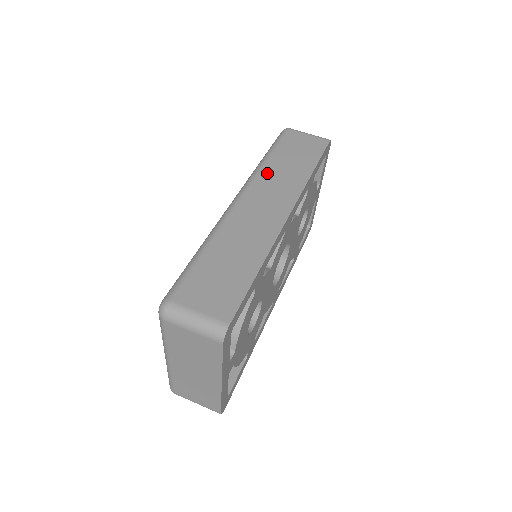
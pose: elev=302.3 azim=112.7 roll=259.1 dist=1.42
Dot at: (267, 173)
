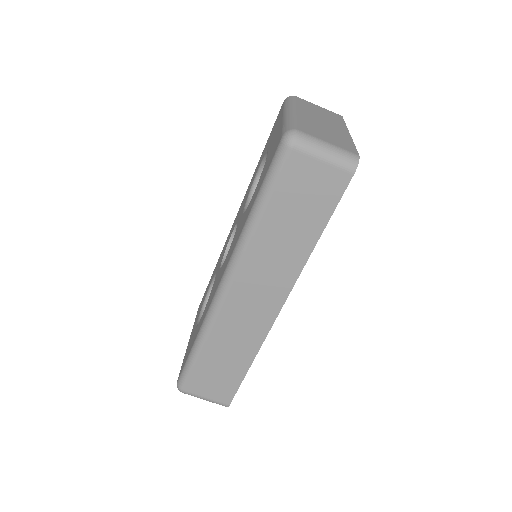
Dot at: (256, 251)
